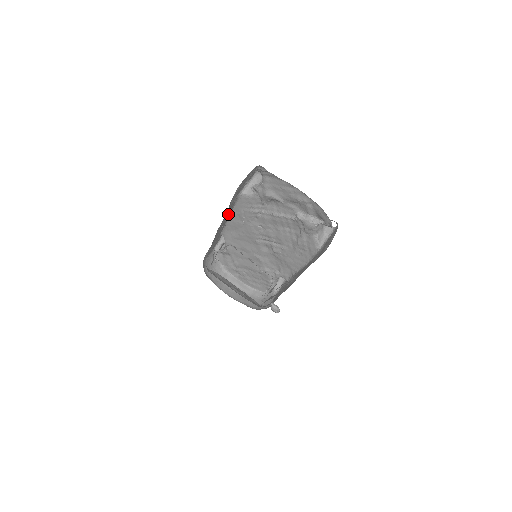
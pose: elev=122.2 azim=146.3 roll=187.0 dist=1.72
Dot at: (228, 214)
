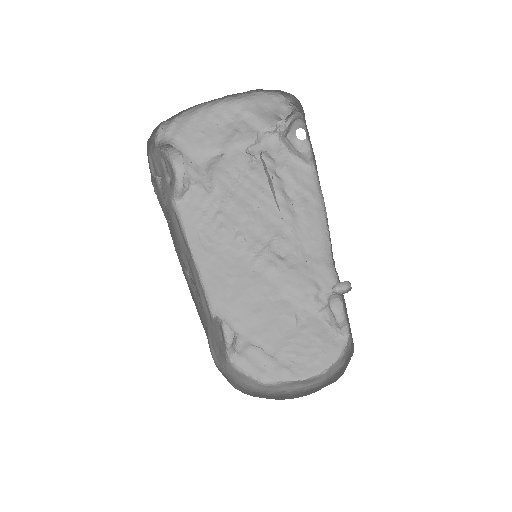
Dot at: (185, 249)
